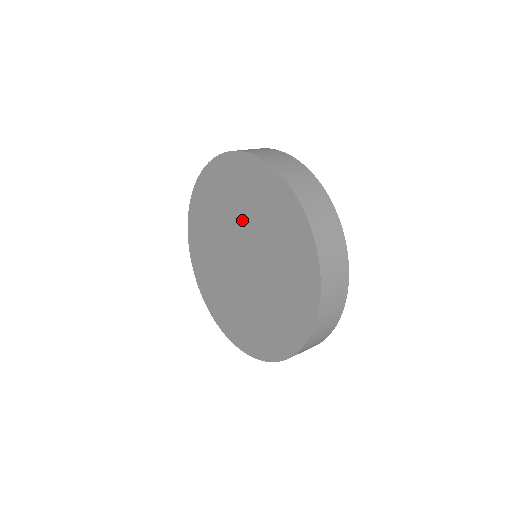
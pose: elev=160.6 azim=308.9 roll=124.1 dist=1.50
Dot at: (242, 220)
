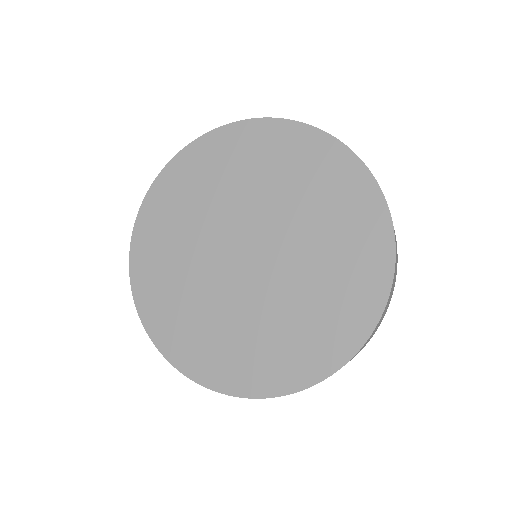
Dot at: (292, 222)
